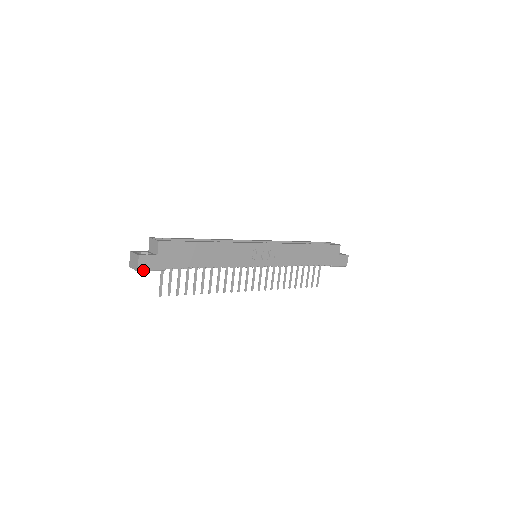
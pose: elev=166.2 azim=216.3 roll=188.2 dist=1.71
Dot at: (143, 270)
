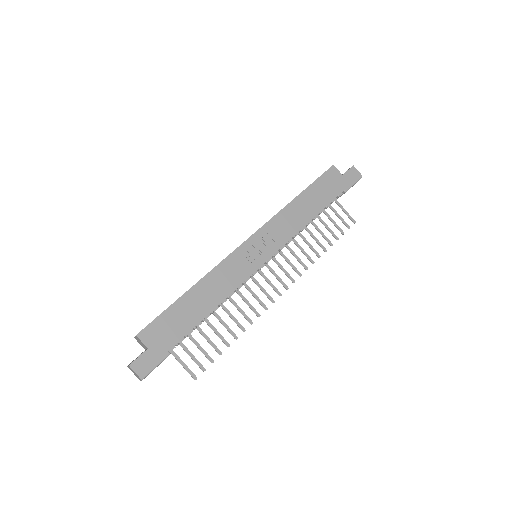
Dot at: (147, 374)
